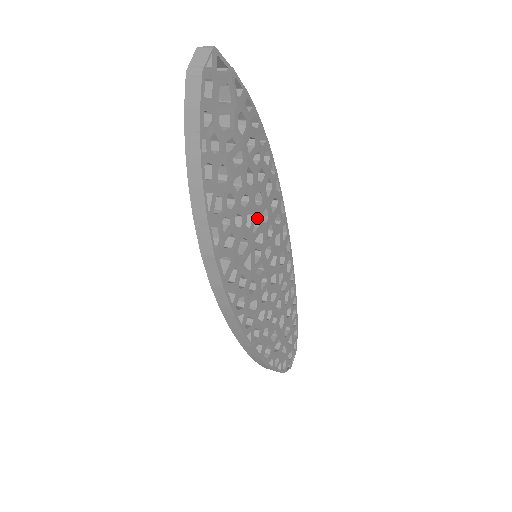
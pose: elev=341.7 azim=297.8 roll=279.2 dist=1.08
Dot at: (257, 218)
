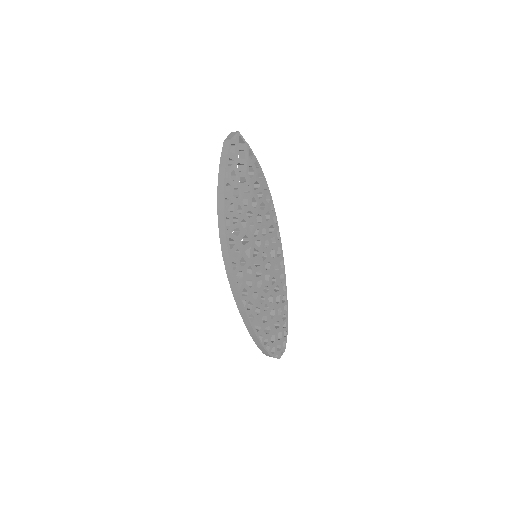
Dot at: (258, 230)
